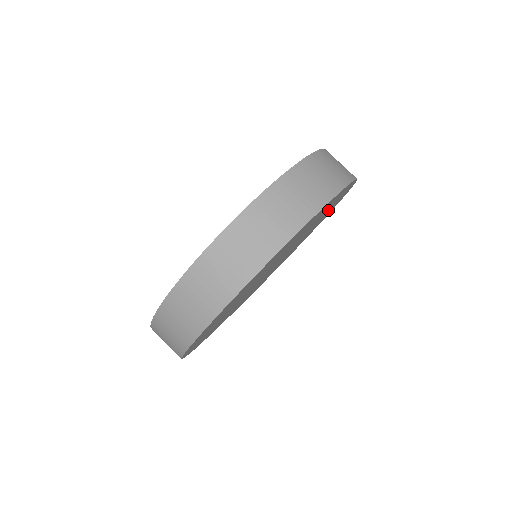
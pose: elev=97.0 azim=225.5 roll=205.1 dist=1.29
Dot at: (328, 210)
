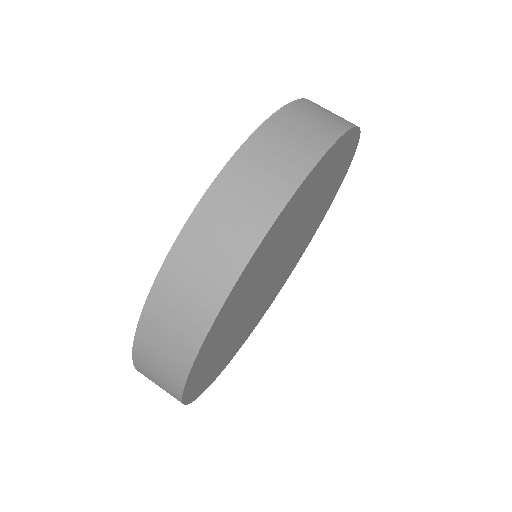
Dot at: (333, 178)
